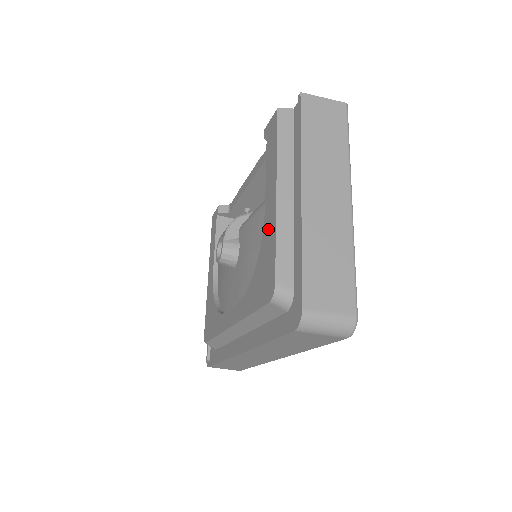
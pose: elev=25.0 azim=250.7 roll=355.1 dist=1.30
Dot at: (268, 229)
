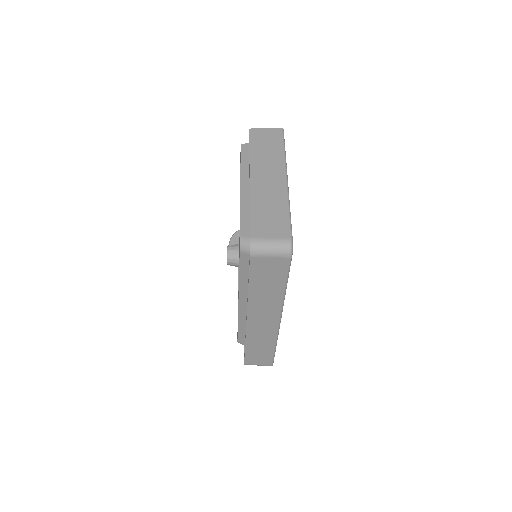
Dot at: occluded
